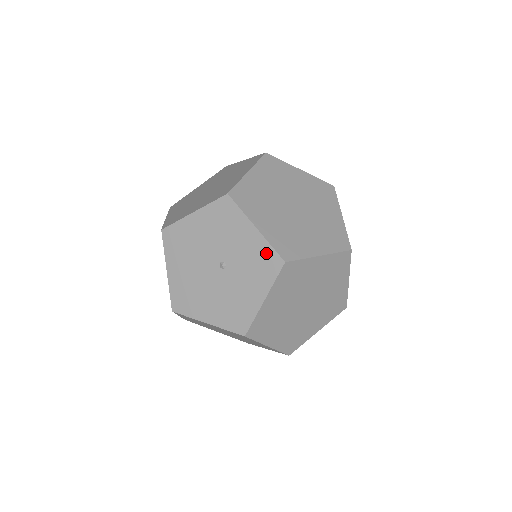
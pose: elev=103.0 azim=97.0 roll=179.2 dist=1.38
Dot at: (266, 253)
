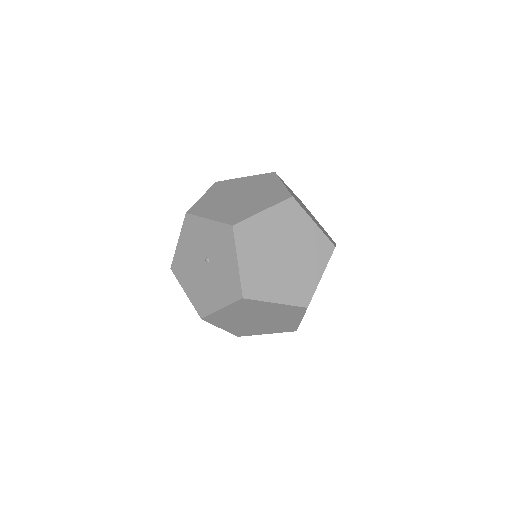
Dot at: (221, 230)
